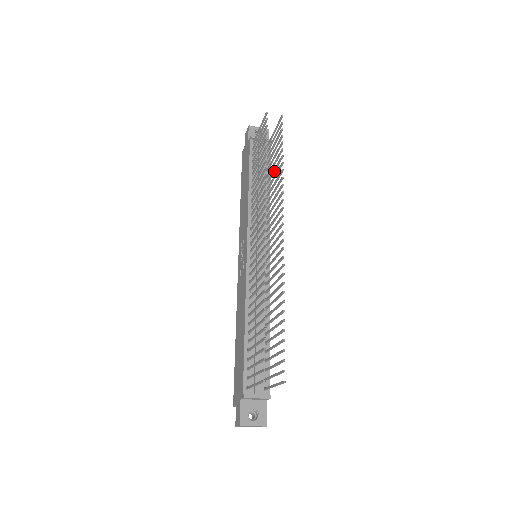
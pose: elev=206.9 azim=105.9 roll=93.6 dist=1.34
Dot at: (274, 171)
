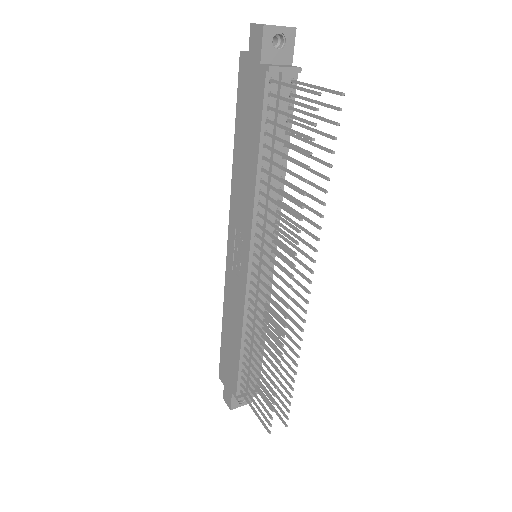
Dot at: occluded
